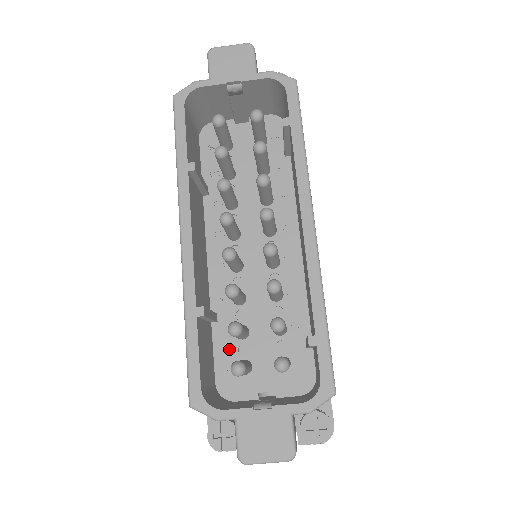
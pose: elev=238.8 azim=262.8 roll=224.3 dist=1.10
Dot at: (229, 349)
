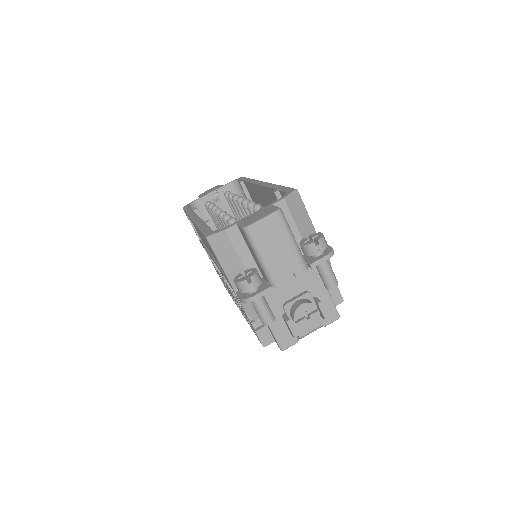
Dot at: occluded
